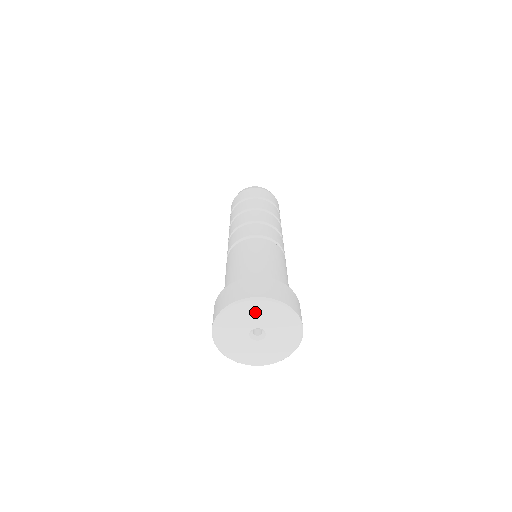
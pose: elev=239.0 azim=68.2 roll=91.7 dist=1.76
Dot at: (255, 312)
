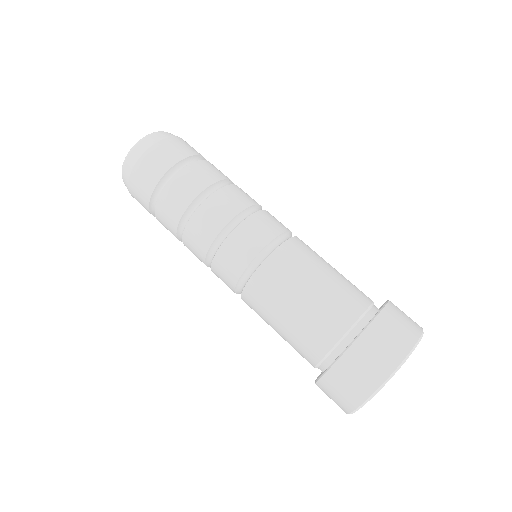
Dot at: occluded
